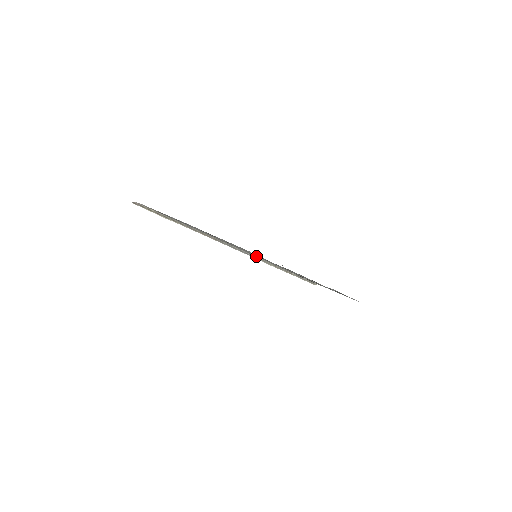
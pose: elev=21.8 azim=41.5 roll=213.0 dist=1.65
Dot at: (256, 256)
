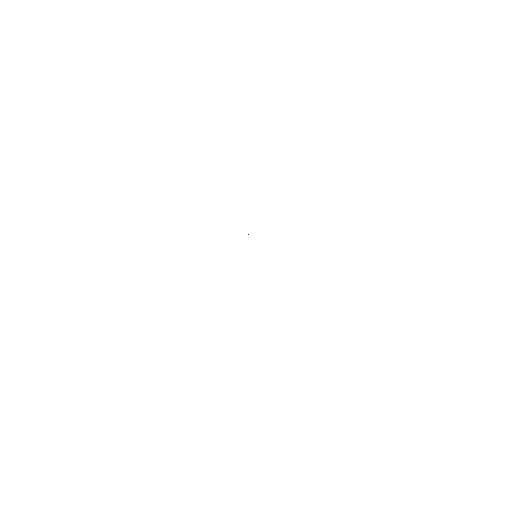
Dot at: occluded
